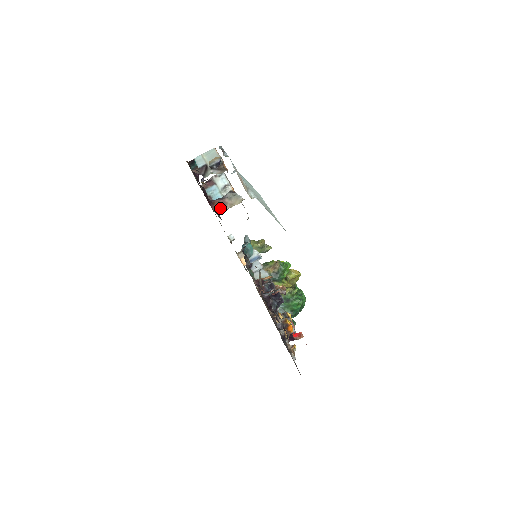
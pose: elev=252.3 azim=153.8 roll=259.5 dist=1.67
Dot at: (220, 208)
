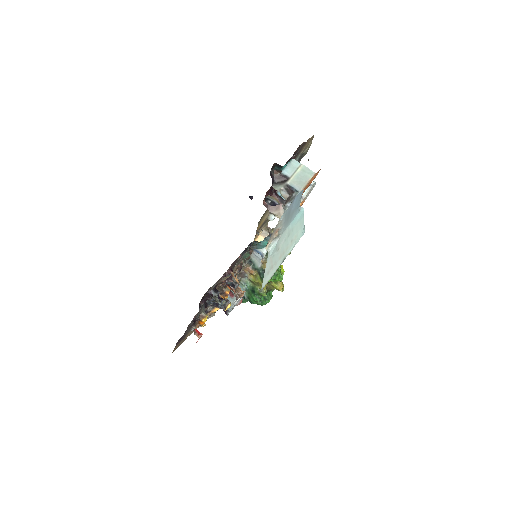
Dot at: (270, 206)
